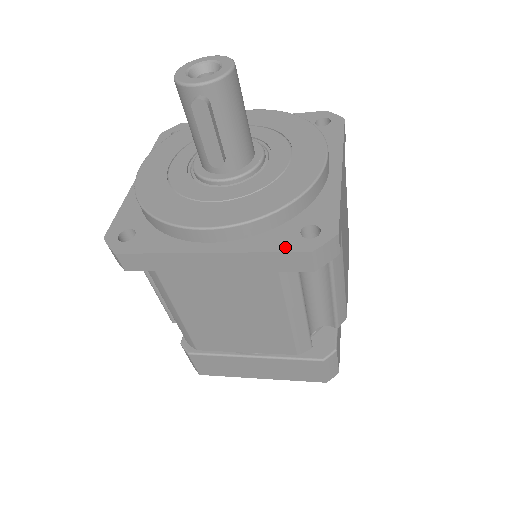
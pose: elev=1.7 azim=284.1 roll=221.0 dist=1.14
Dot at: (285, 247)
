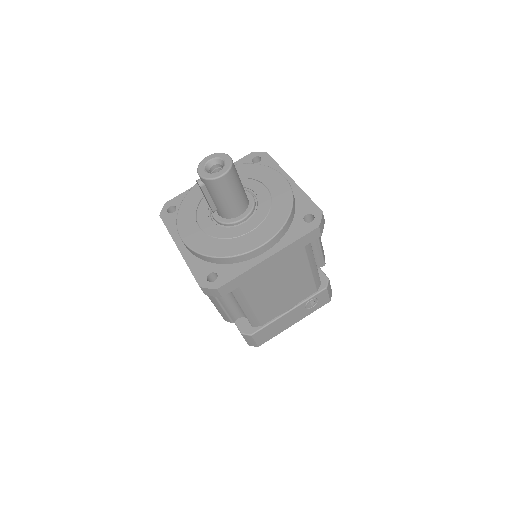
Dot at: (197, 275)
